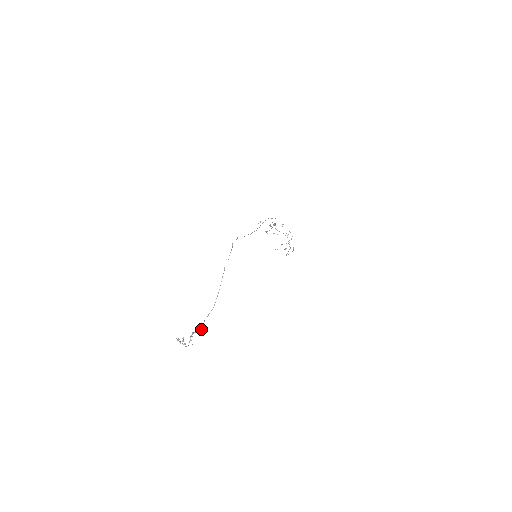
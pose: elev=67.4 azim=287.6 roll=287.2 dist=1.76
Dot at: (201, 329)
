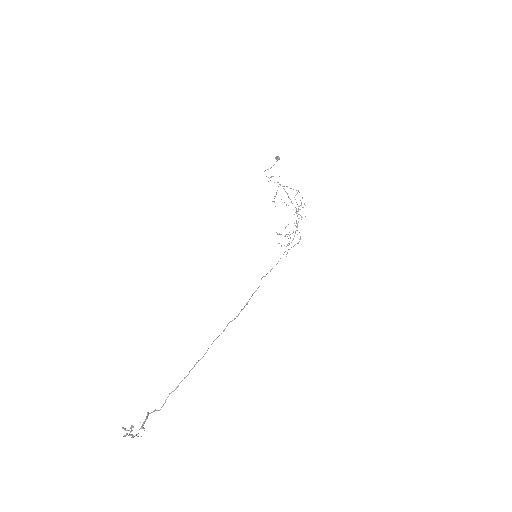
Dot at: occluded
